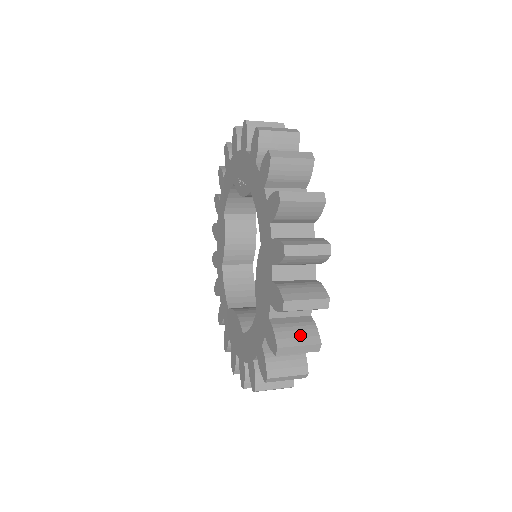
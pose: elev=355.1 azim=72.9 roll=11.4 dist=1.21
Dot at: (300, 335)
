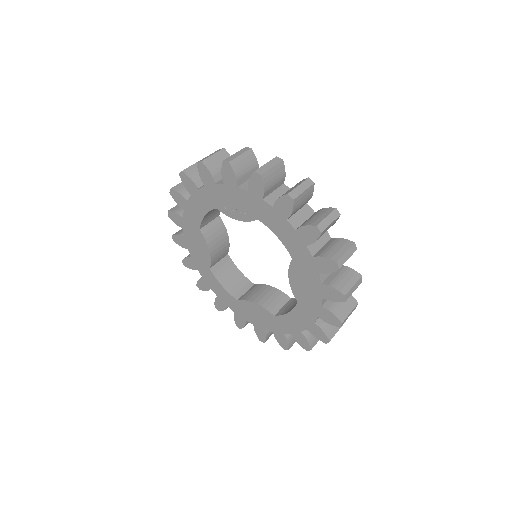
Dot at: (346, 306)
